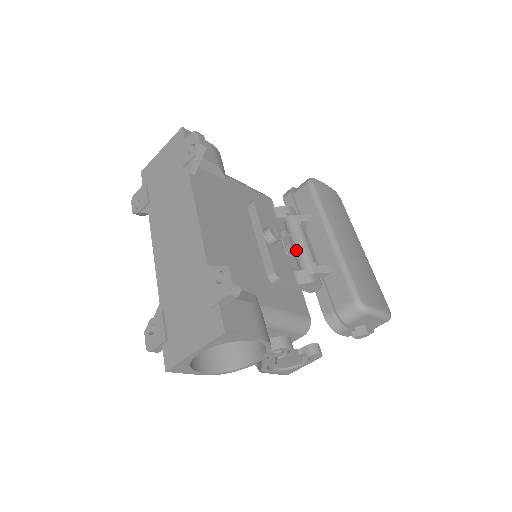
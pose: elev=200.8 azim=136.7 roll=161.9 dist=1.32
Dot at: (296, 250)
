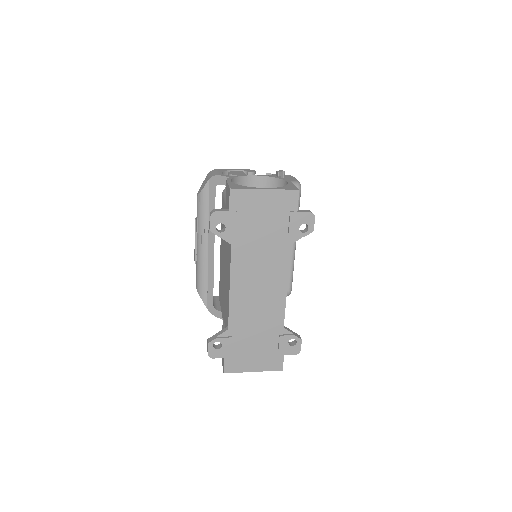
Dot at: occluded
